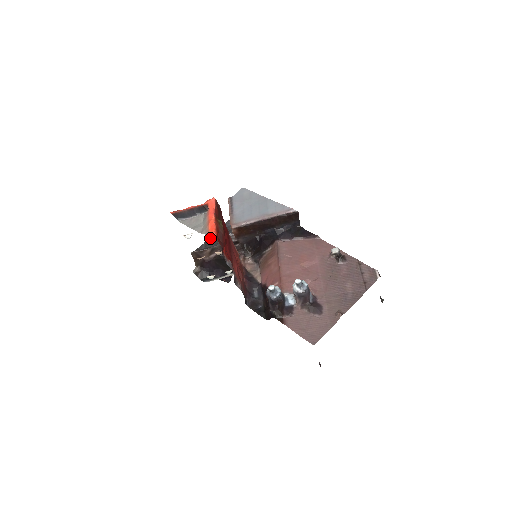
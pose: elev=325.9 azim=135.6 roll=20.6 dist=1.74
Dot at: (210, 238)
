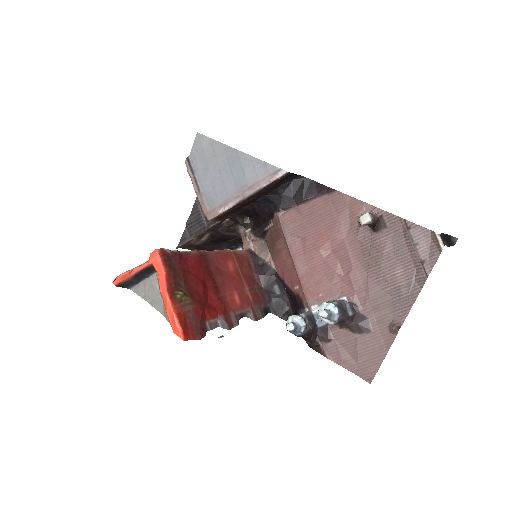
Dot at: (190, 217)
